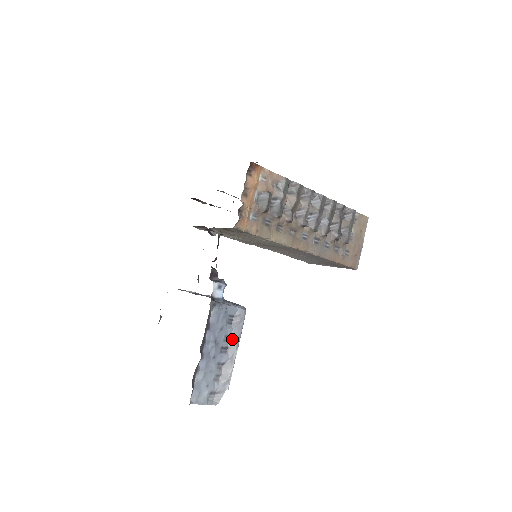
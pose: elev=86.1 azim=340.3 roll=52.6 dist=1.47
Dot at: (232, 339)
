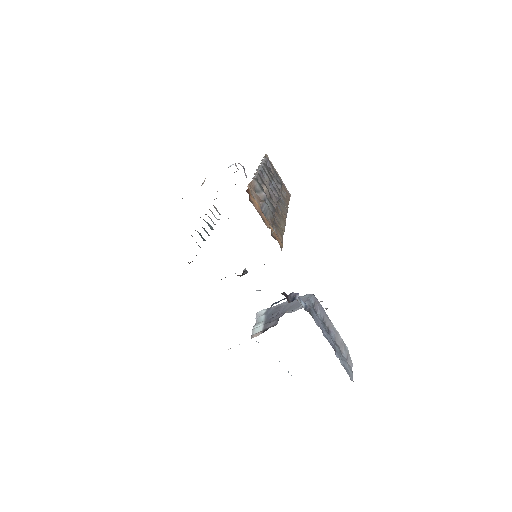
Dot at: (325, 320)
